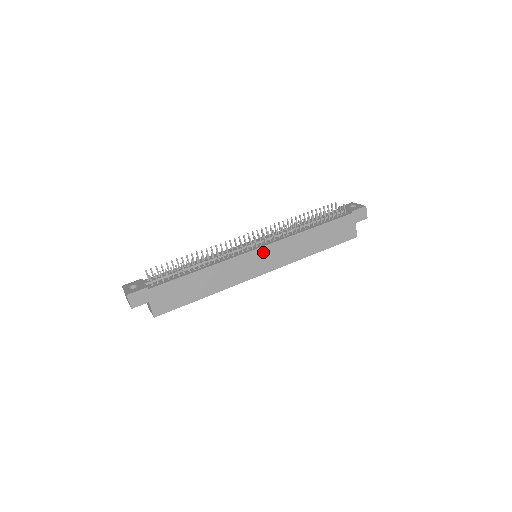
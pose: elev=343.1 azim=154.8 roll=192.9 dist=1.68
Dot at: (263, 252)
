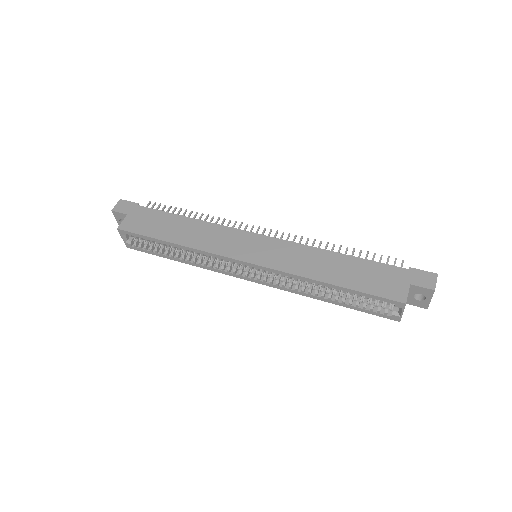
Dot at: (262, 241)
